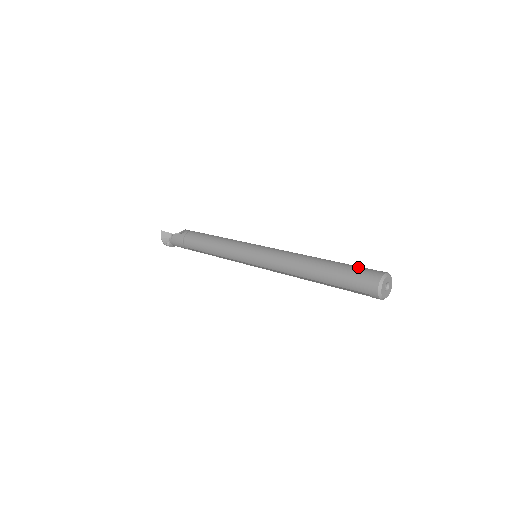
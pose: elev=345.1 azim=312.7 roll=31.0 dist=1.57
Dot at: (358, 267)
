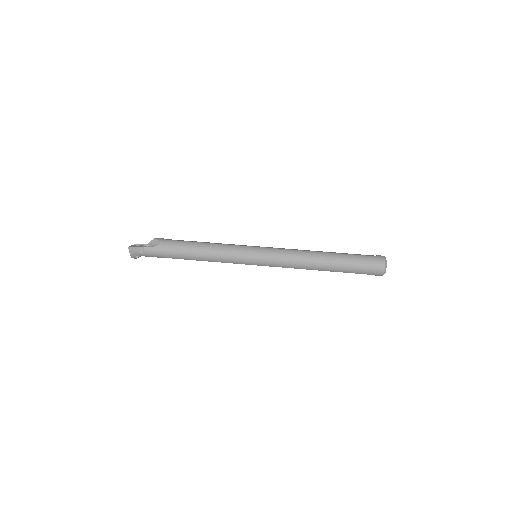
Dot at: (363, 256)
